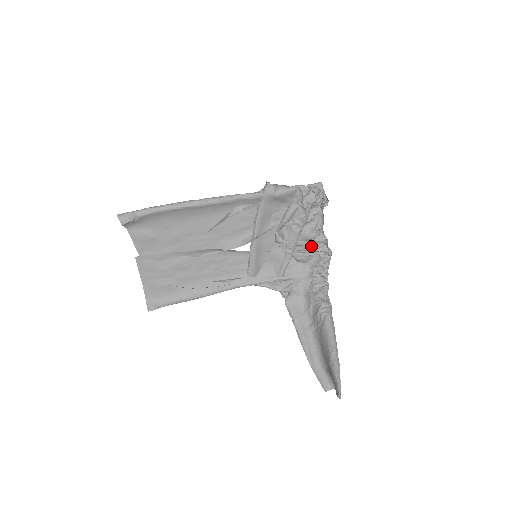
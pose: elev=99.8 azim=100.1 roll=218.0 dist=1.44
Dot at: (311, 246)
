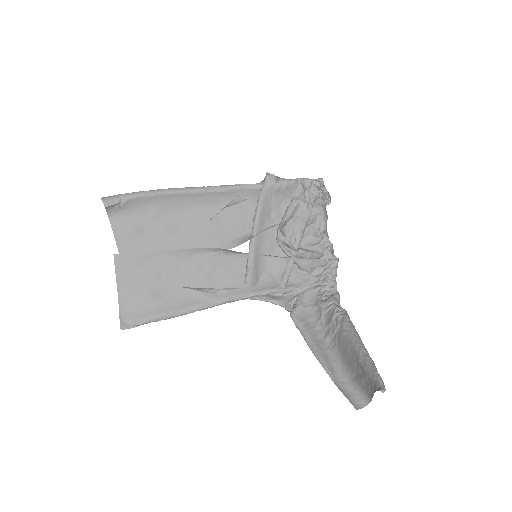
Dot at: (315, 252)
